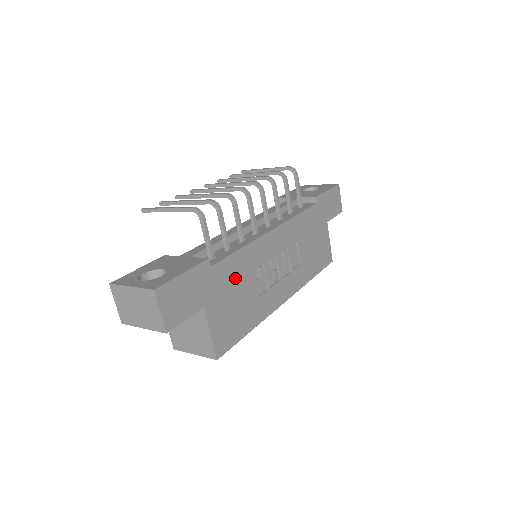
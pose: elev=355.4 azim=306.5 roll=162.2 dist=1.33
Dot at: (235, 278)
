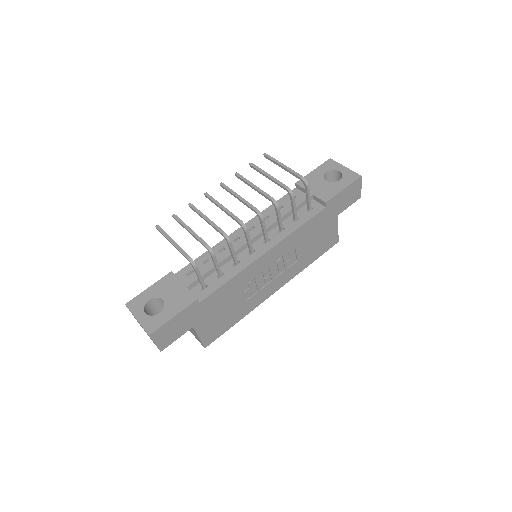
Dot at: (223, 299)
